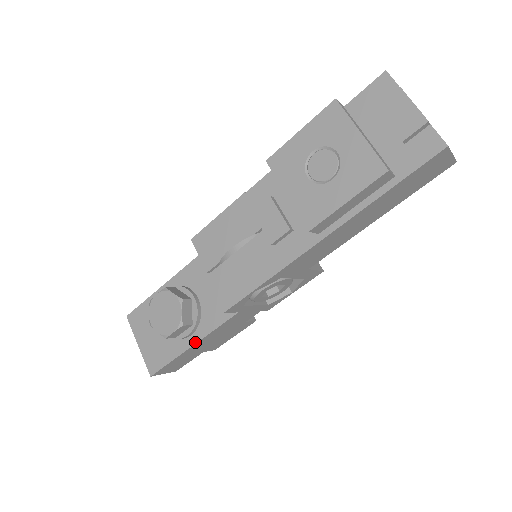
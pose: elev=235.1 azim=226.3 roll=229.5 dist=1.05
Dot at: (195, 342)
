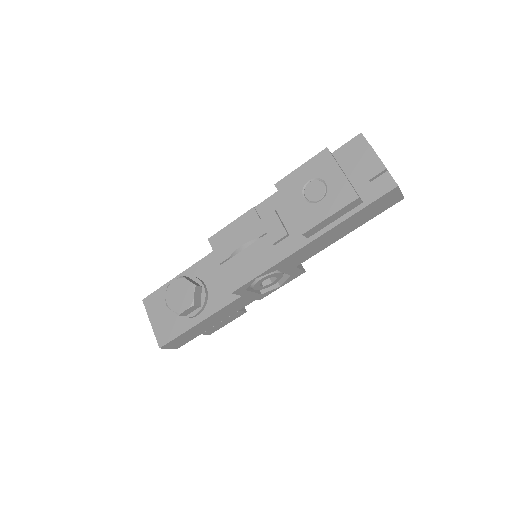
Dot at: (201, 321)
